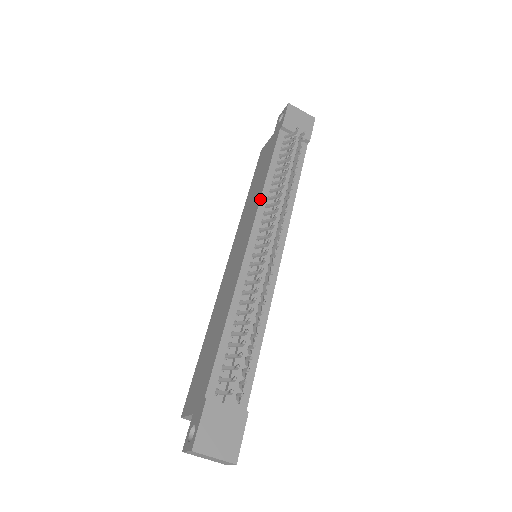
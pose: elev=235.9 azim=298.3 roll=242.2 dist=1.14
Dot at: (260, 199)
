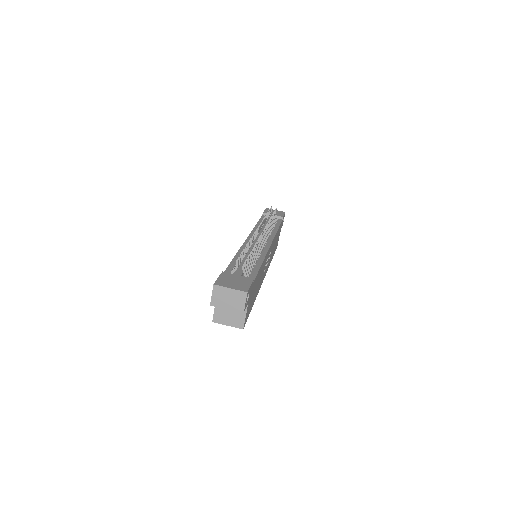
Dot at: (252, 230)
